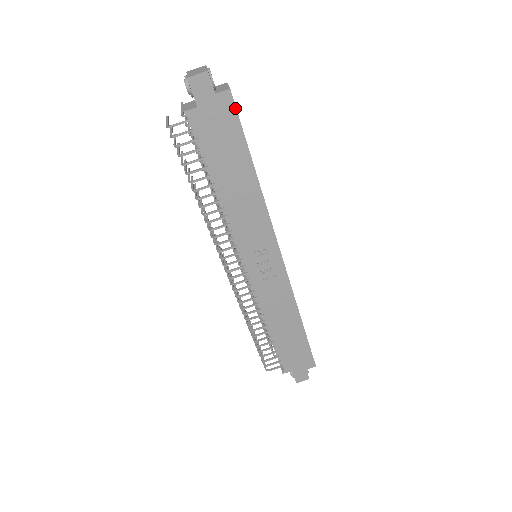
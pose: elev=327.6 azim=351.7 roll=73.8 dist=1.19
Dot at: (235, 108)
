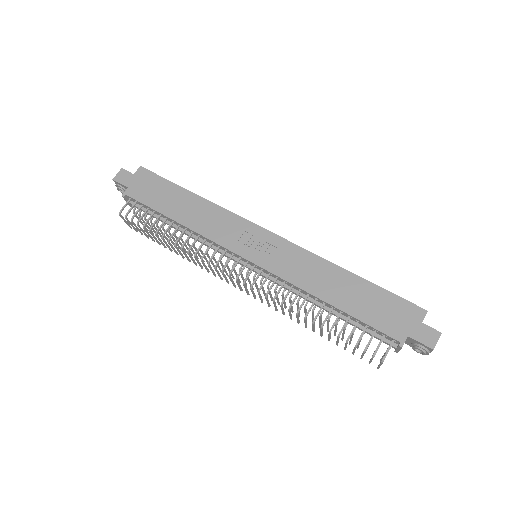
Dot at: (150, 172)
